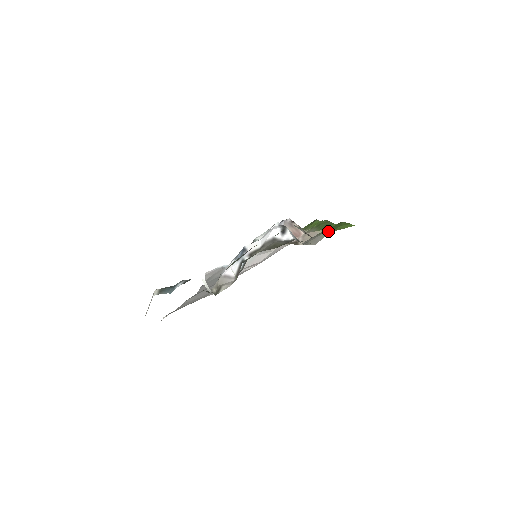
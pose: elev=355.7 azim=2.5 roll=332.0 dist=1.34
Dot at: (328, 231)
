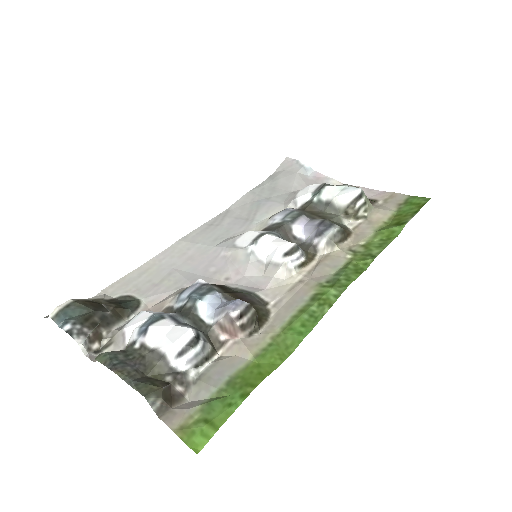
Dot at: (208, 403)
